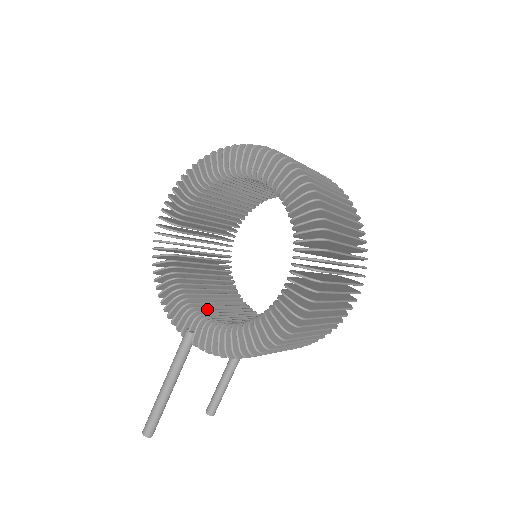
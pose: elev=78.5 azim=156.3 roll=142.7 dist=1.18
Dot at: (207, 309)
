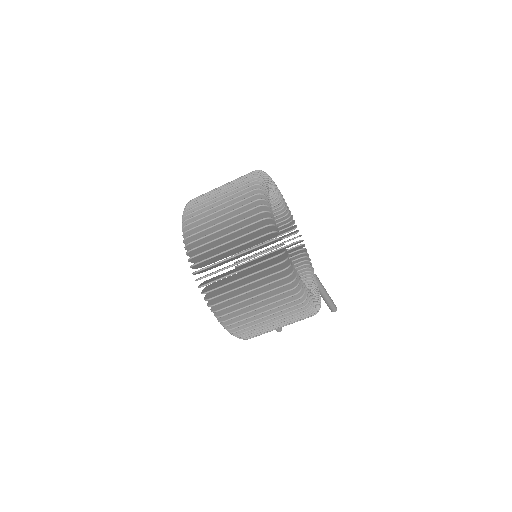
Dot at: occluded
